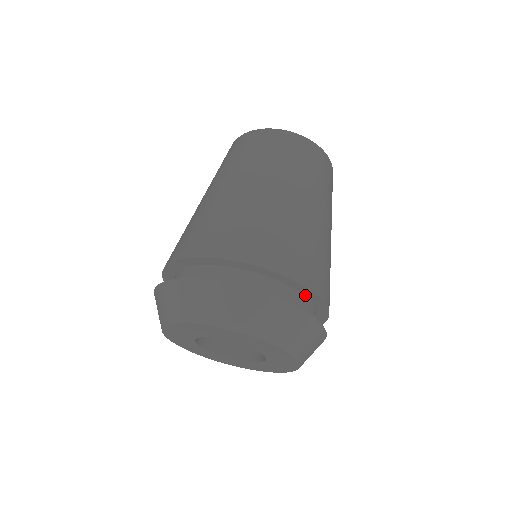
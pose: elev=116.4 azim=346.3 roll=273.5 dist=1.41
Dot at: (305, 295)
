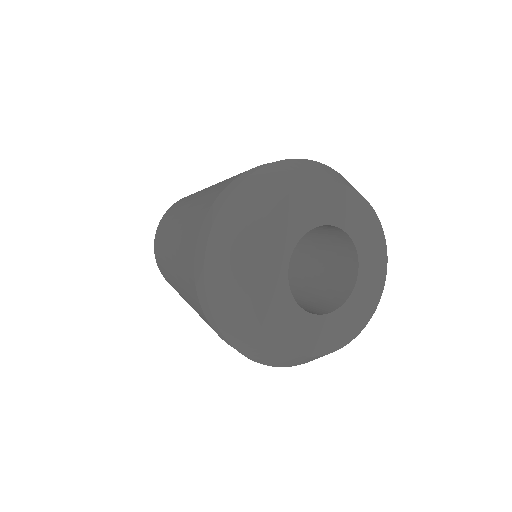
Dot at: occluded
